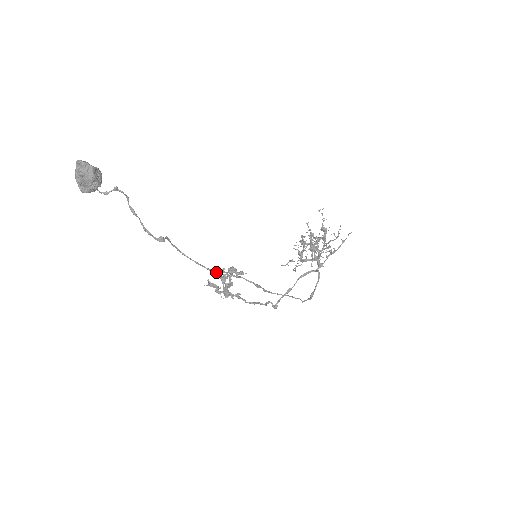
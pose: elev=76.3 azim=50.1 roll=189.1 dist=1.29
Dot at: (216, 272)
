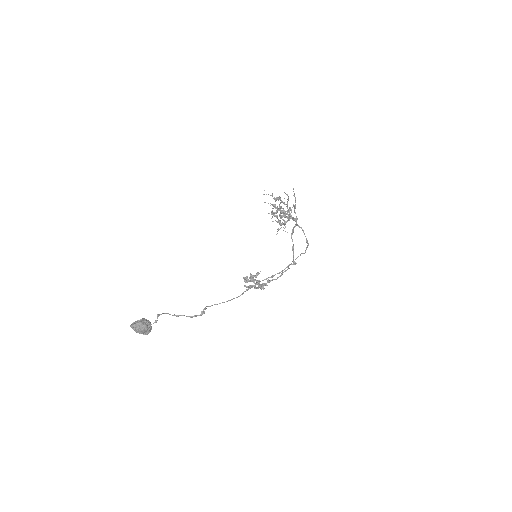
Dot at: (245, 282)
